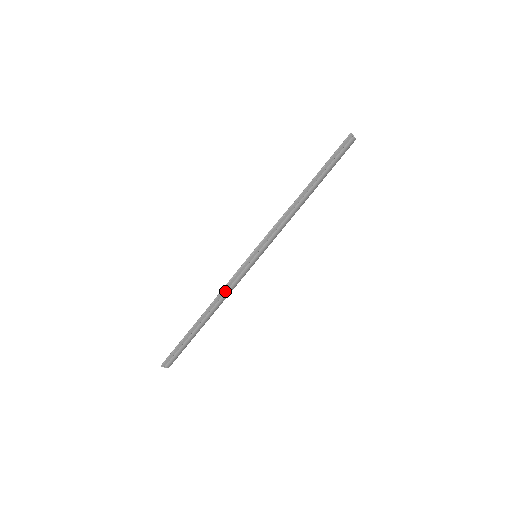
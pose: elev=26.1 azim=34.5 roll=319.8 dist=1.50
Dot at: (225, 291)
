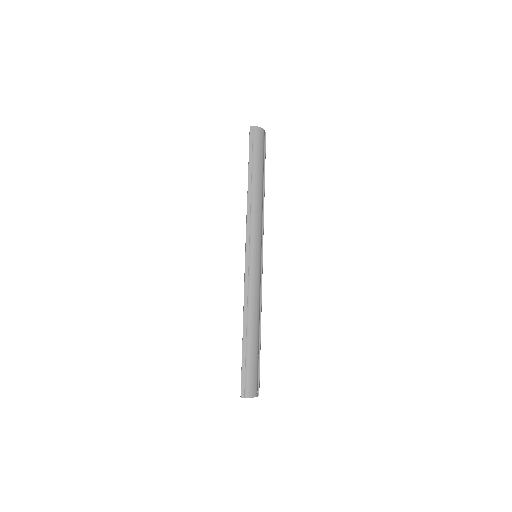
Dot at: (247, 297)
